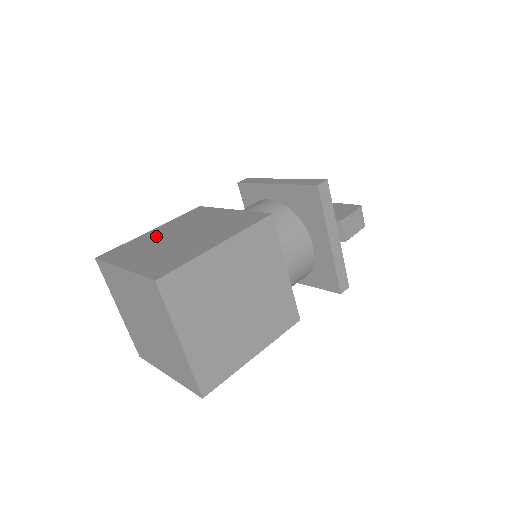
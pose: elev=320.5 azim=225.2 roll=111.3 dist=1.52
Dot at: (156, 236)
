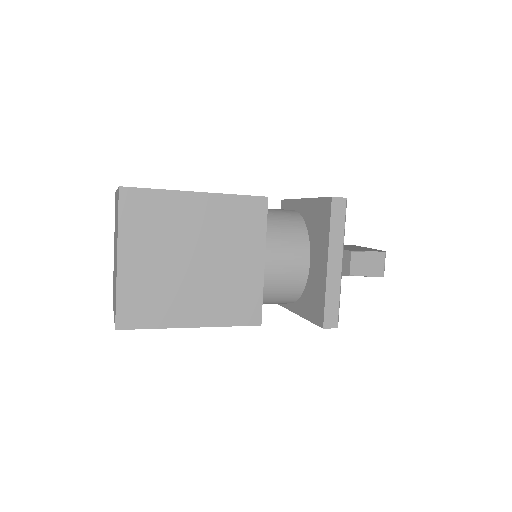
Dot at: occluded
